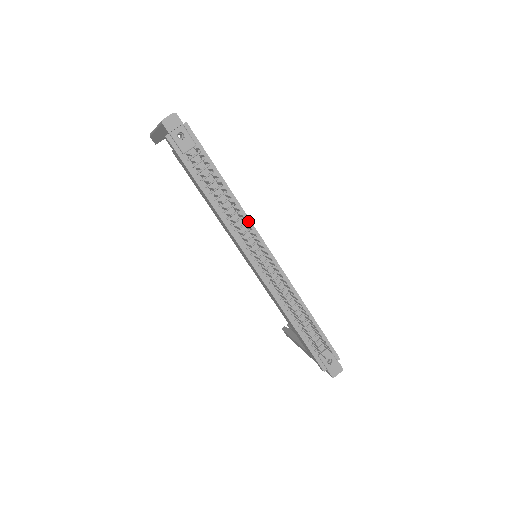
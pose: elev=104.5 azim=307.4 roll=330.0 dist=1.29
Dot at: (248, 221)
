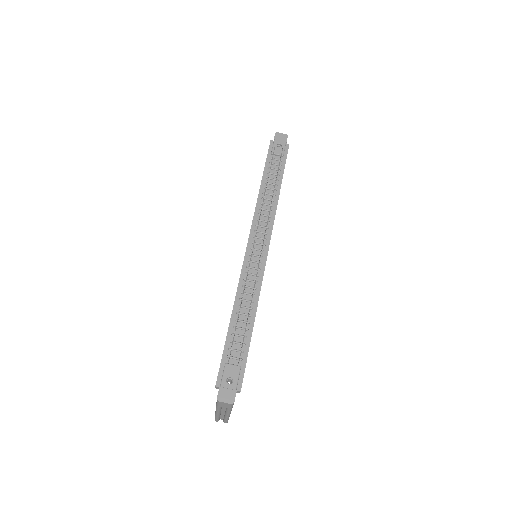
Dot at: (273, 217)
